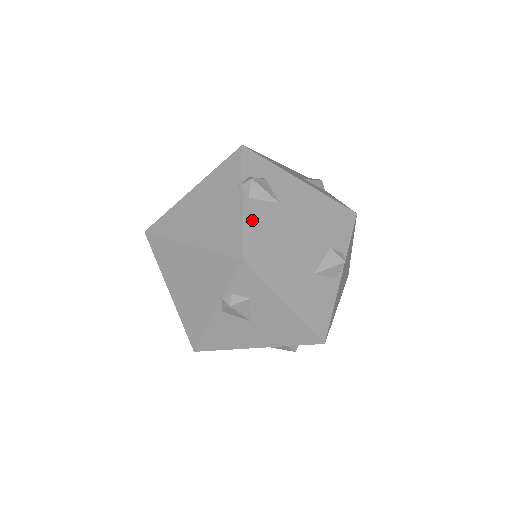
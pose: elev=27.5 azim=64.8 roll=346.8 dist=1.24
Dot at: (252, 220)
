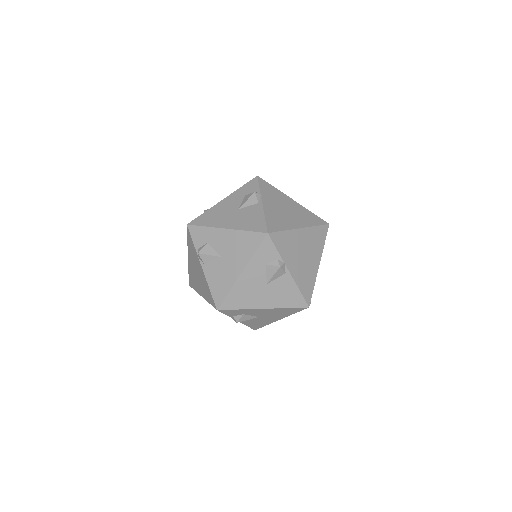
Dot at: (211, 280)
